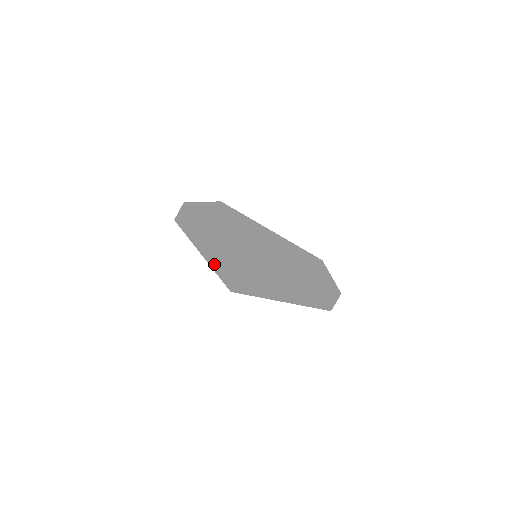
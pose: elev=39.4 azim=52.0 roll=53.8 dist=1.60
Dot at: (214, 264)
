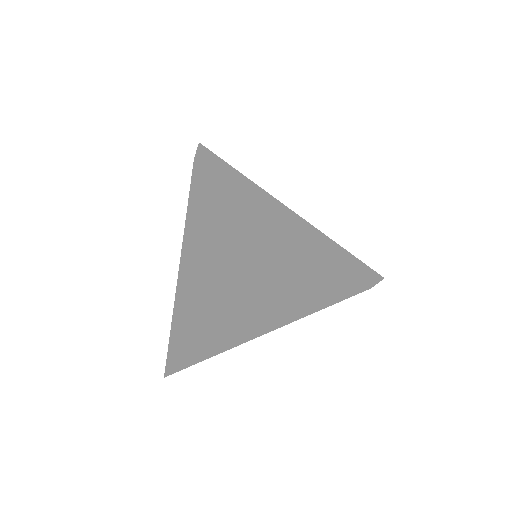
Dot at: (173, 312)
